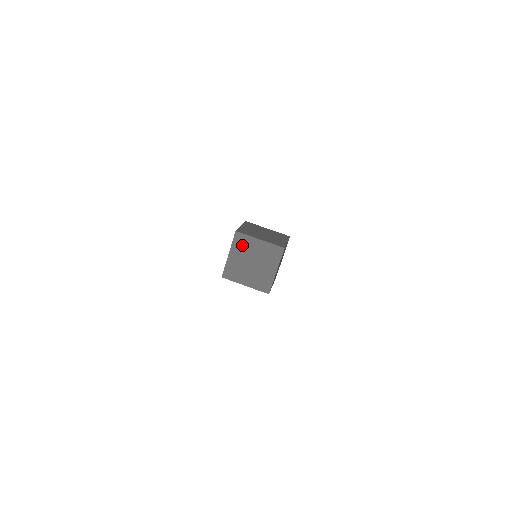
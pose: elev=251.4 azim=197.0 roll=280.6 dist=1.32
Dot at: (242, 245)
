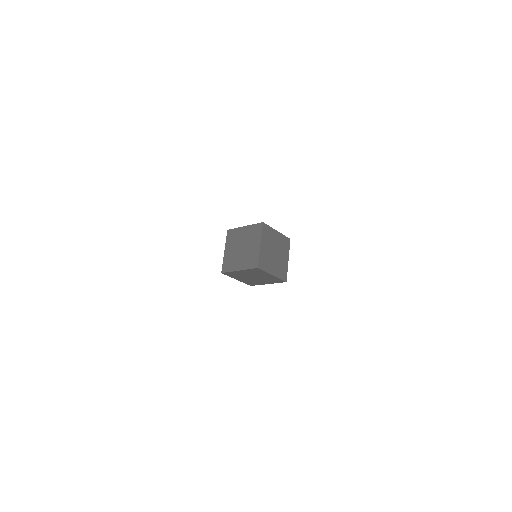
Dot at: (233, 238)
